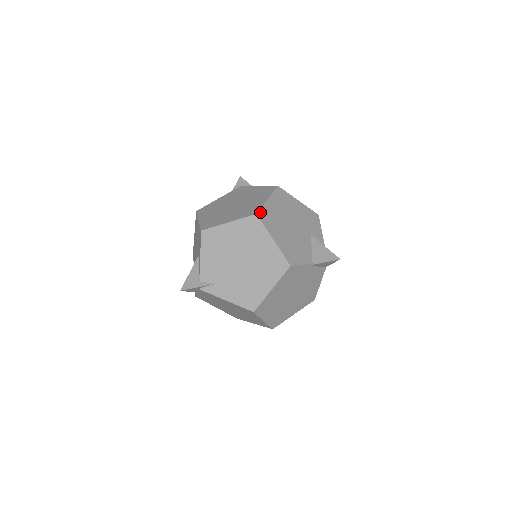
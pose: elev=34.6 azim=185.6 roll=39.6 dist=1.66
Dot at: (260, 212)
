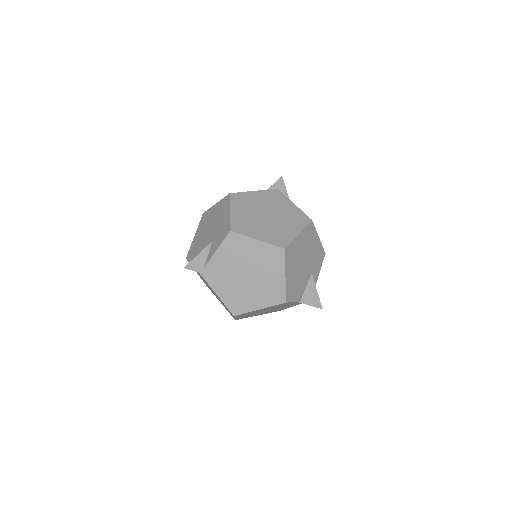
Dot at: (288, 247)
